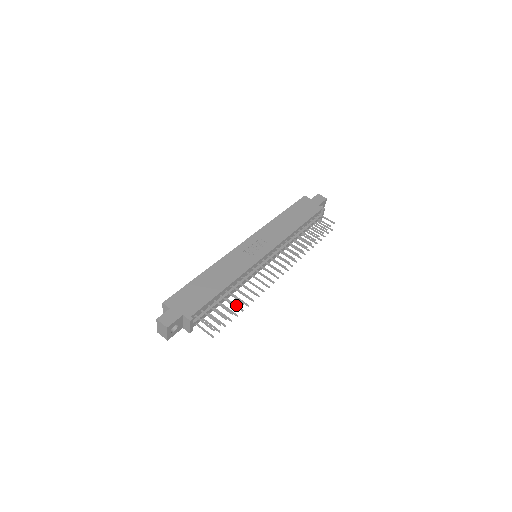
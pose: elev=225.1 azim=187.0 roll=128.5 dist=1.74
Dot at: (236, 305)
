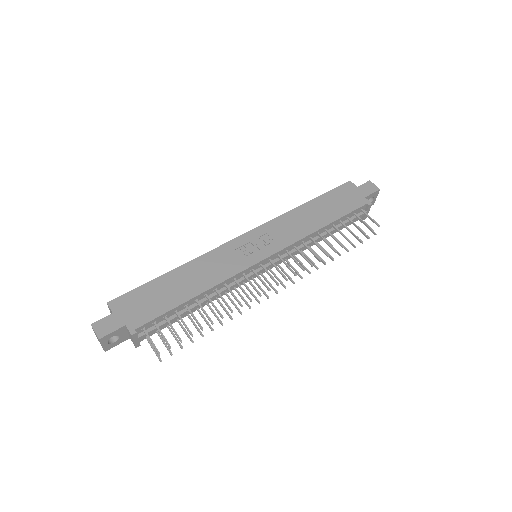
Dot at: (206, 321)
